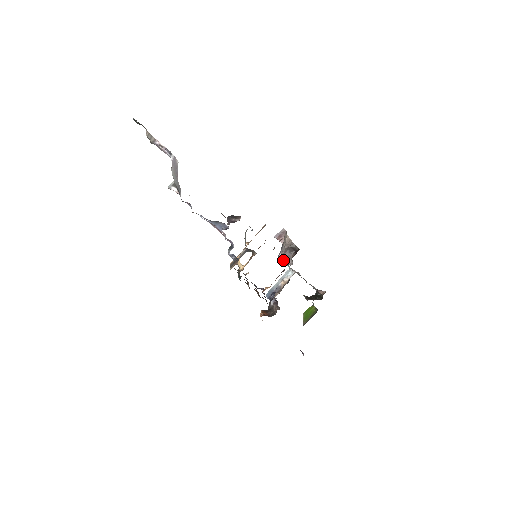
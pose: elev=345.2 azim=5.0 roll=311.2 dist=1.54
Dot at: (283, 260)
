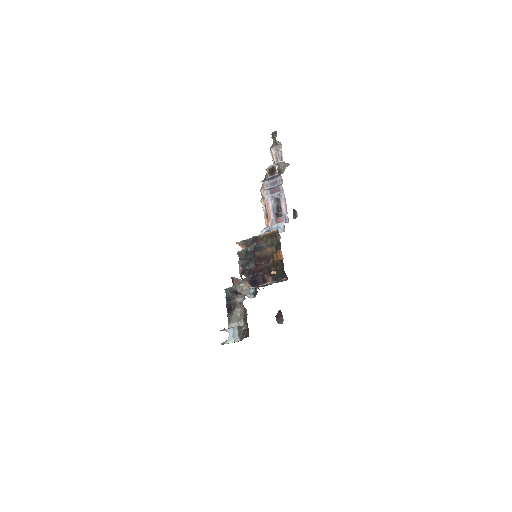
Dot at: occluded
